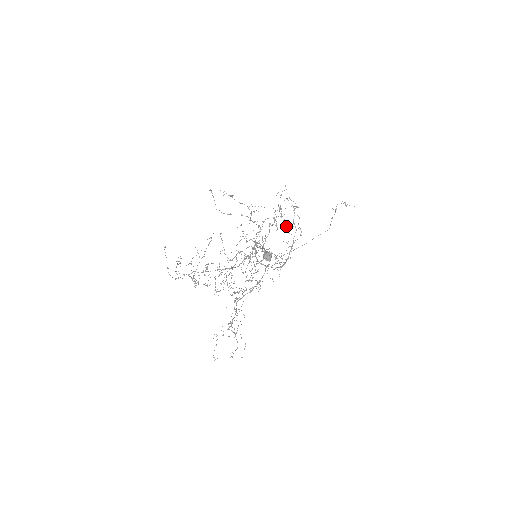
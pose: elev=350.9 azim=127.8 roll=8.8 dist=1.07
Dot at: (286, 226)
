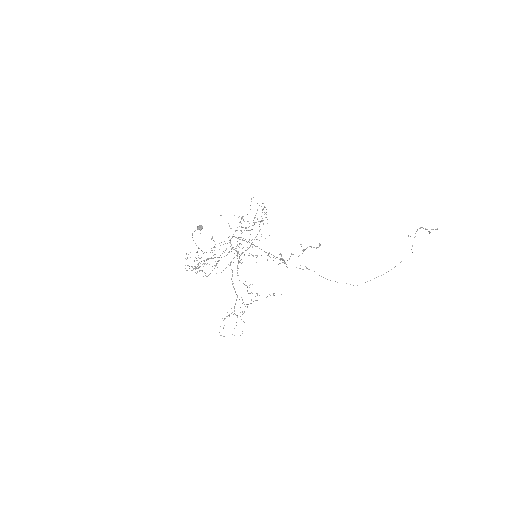
Dot at: occluded
